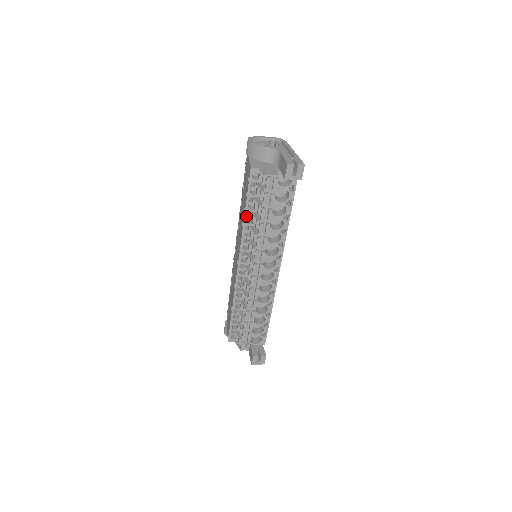
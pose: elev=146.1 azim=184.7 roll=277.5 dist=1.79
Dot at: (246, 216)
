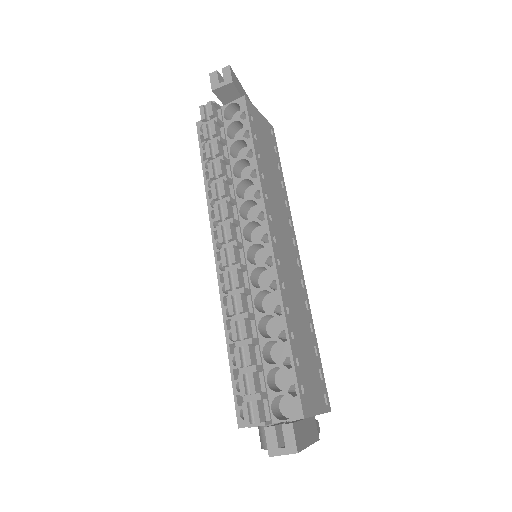
Dot at: (206, 180)
